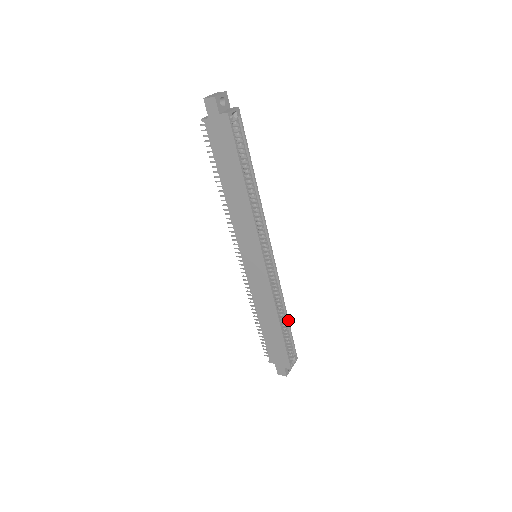
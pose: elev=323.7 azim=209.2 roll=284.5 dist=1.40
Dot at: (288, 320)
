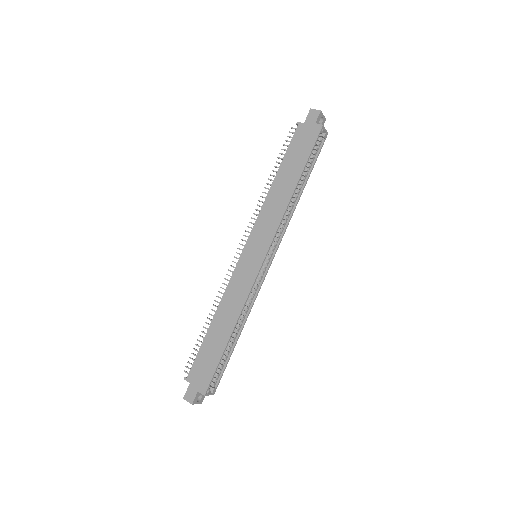
Dot at: occluded
